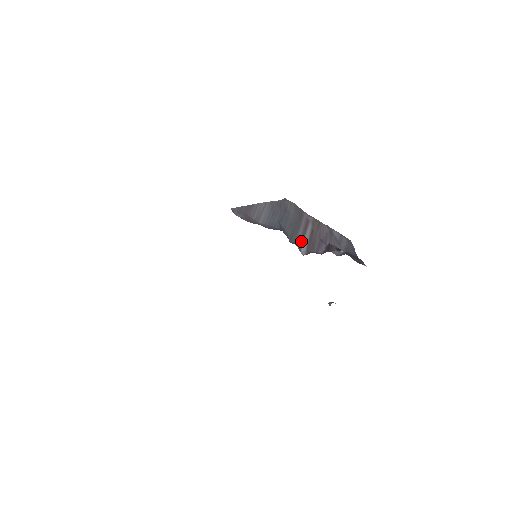
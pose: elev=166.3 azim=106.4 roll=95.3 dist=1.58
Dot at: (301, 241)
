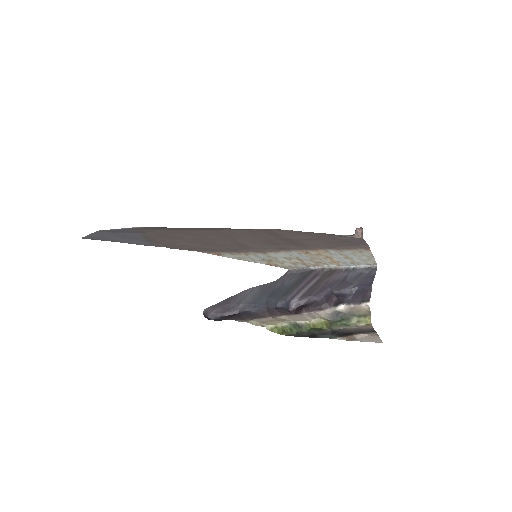
Dot at: (296, 294)
